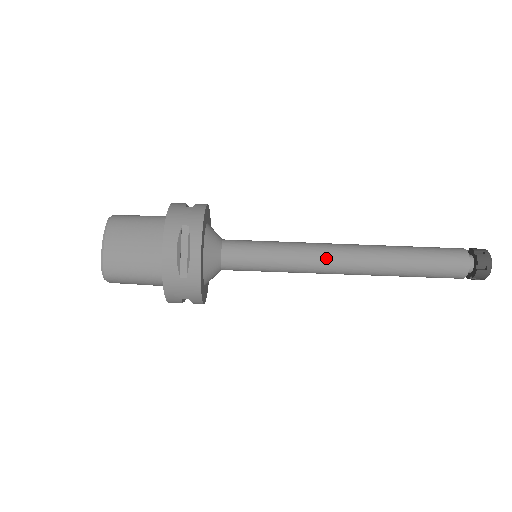
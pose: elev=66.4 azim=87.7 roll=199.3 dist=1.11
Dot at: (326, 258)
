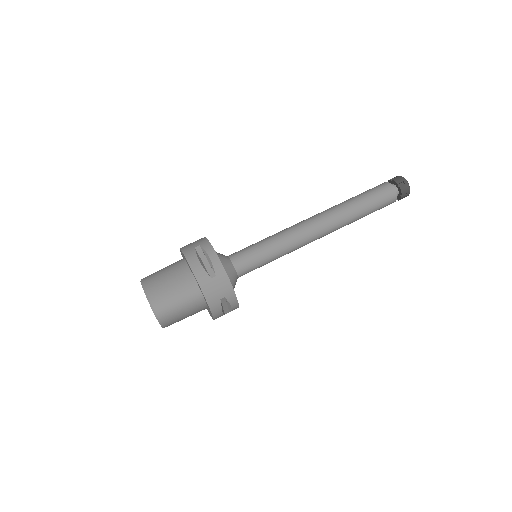
Dot at: (302, 228)
